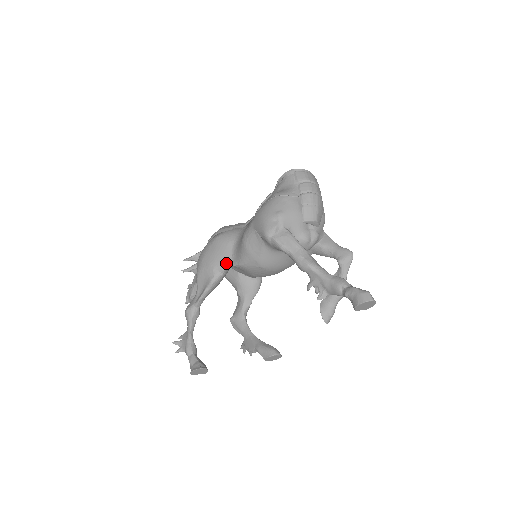
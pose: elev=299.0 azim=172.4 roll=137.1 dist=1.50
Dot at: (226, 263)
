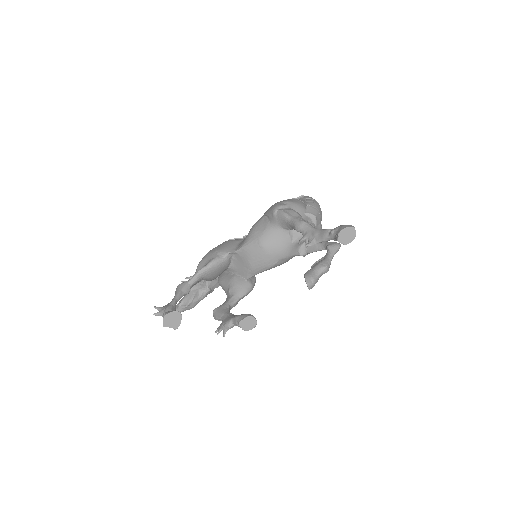
Dot at: (230, 250)
